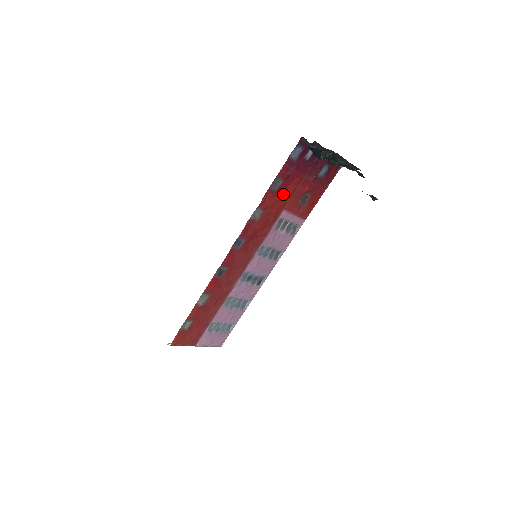
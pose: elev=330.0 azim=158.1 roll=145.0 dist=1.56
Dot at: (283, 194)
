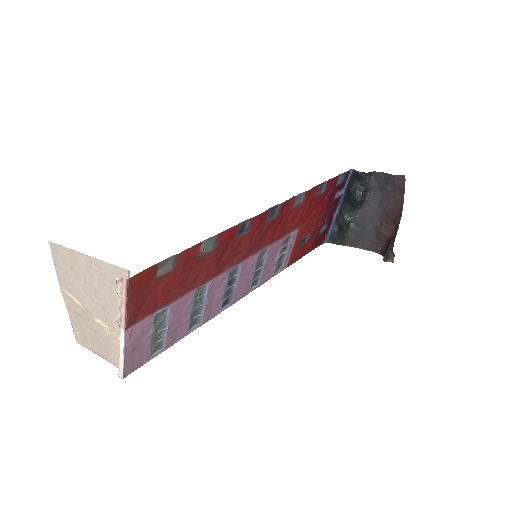
Dot at: (312, 208)
